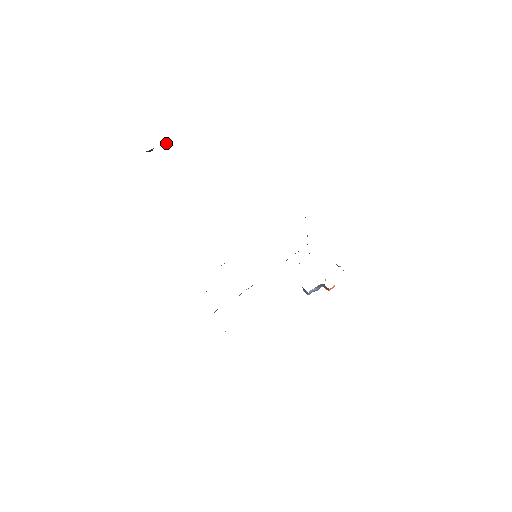
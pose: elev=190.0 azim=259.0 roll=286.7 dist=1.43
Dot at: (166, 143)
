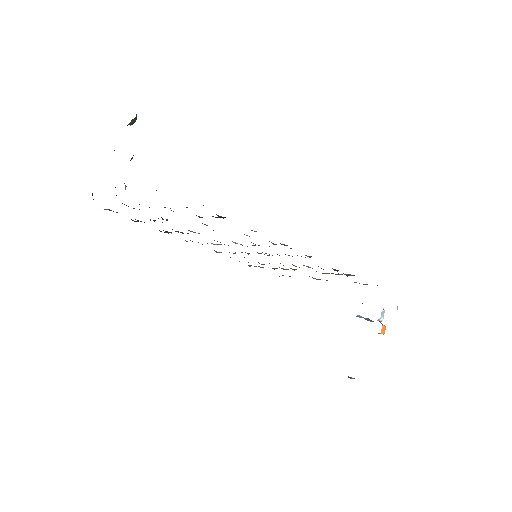
Dot at: occluded
